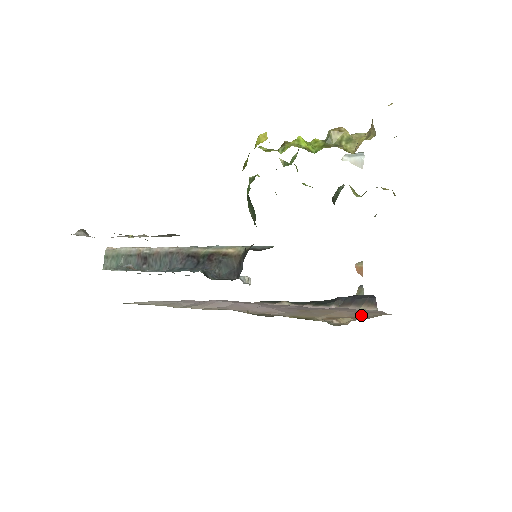
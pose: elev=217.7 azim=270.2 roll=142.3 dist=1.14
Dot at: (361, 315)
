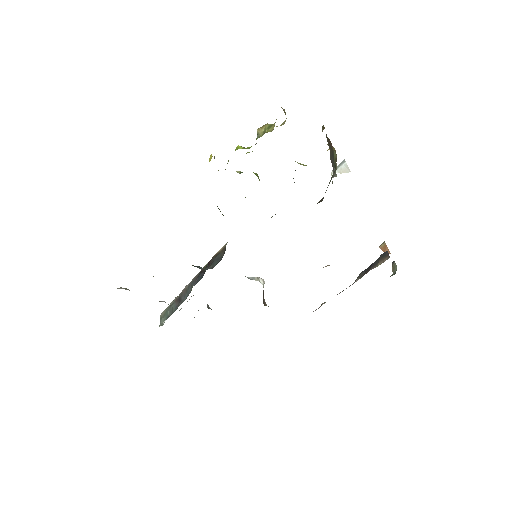
Dot at: occluded
